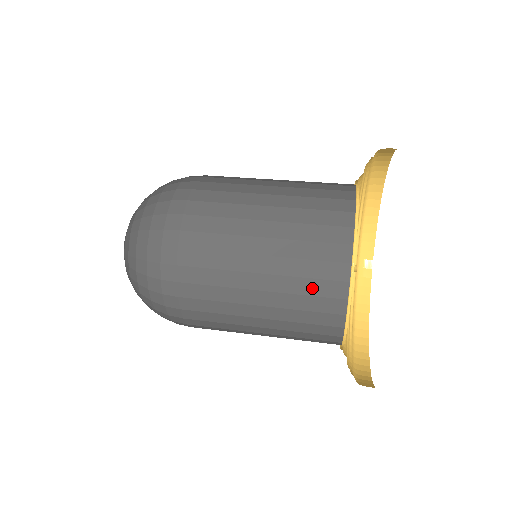
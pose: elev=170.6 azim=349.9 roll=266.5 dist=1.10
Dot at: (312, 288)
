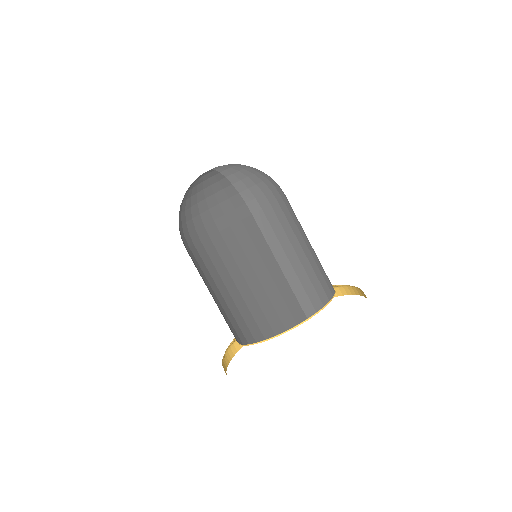
Dot at: (227, 323)
